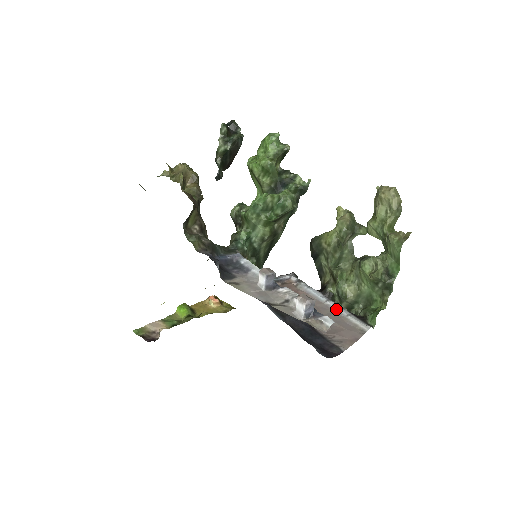
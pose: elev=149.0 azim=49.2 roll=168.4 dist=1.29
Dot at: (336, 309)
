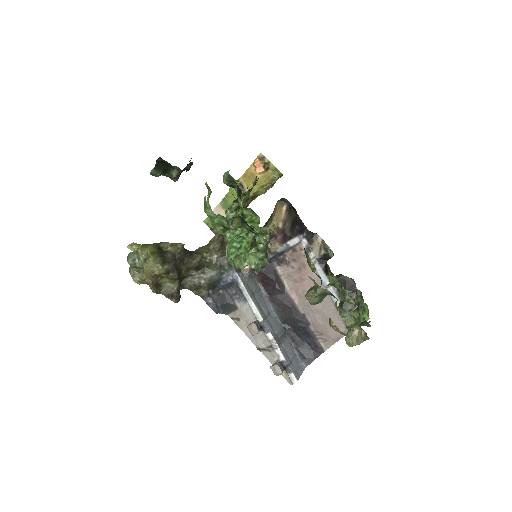
Dot at: (332, 299)
